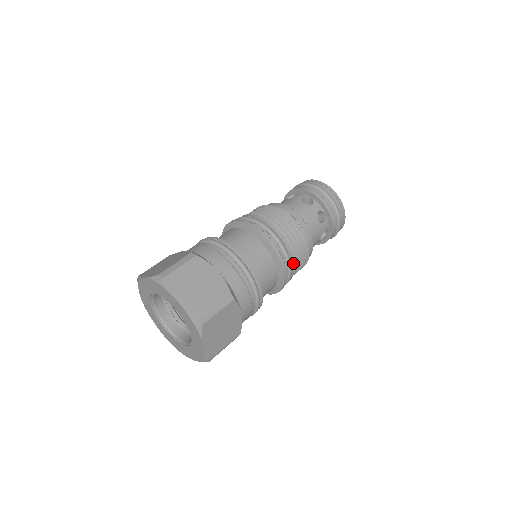
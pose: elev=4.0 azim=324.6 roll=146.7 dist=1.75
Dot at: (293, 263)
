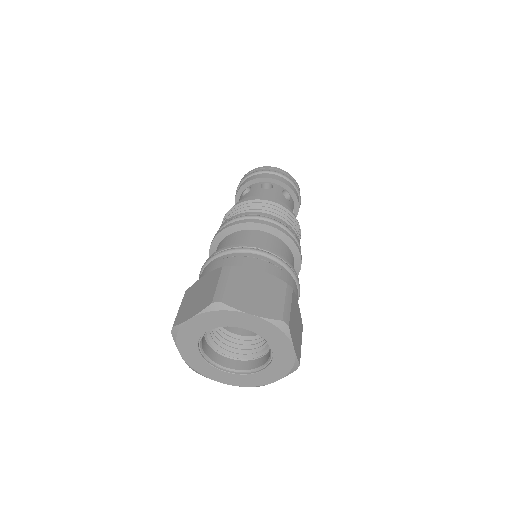
Dot at: occluded
